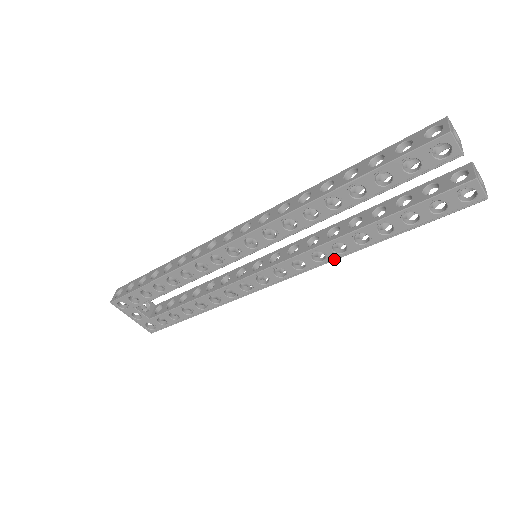
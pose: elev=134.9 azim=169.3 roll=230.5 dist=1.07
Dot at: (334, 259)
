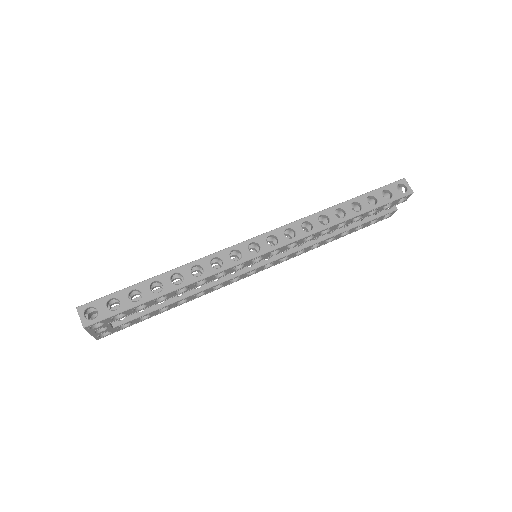
Dot at: occluded
